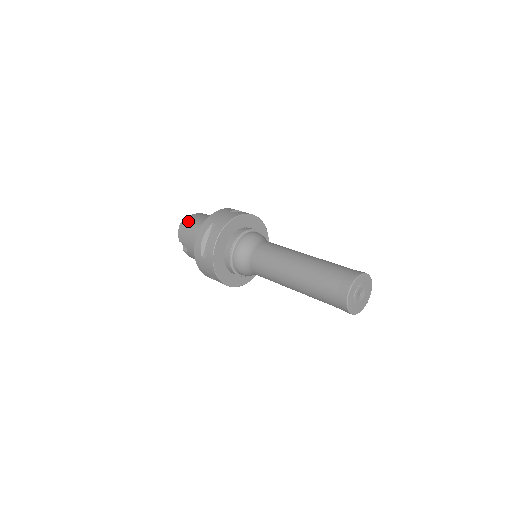
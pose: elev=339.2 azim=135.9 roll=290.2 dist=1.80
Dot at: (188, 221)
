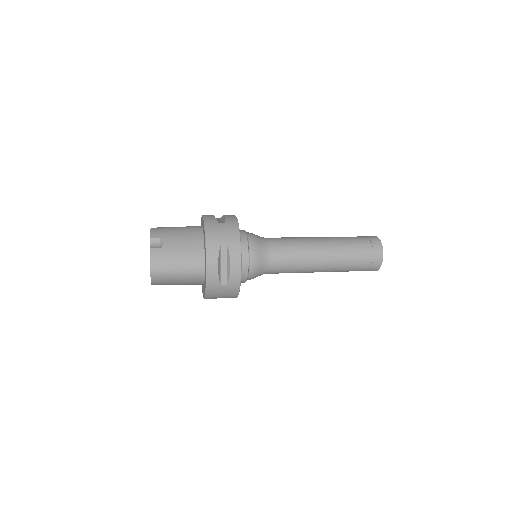
Dot at: occluded
